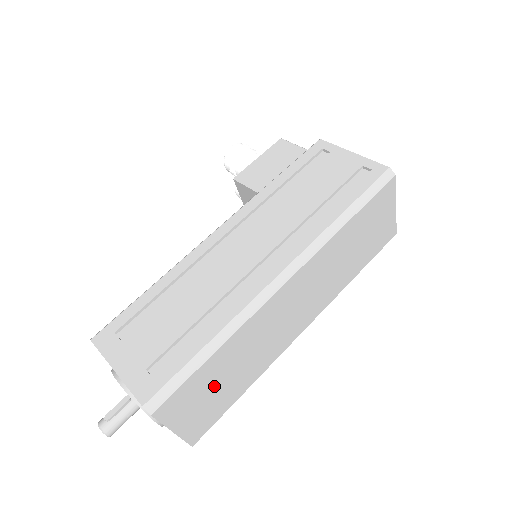
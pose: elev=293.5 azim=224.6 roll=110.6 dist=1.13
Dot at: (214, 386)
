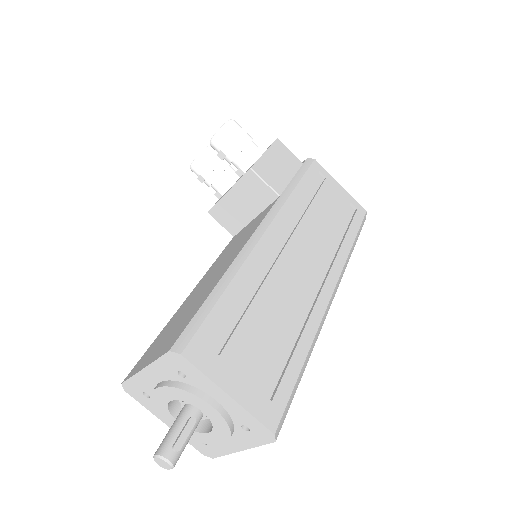
Dot at: occluded
